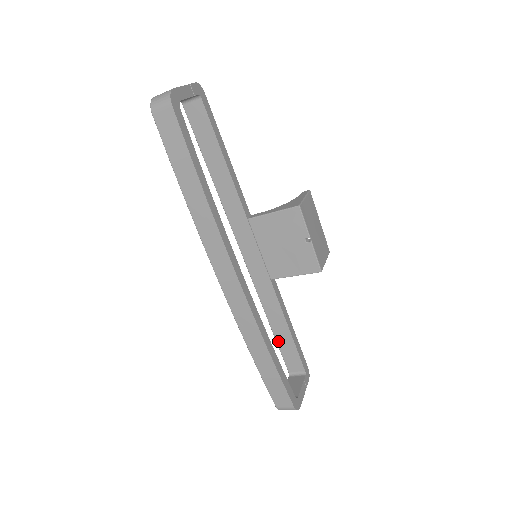
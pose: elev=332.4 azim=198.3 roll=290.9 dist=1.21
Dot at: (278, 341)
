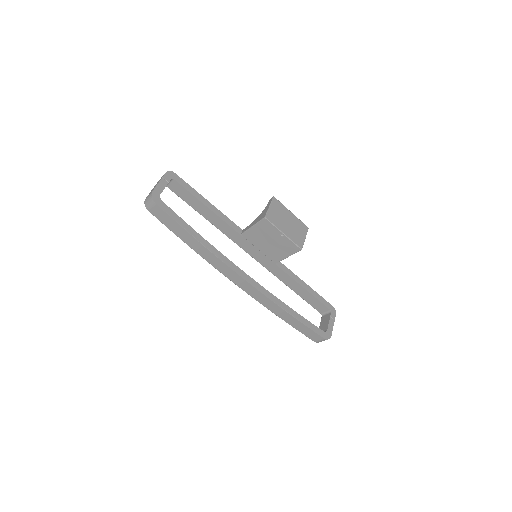
Dot at: (302, 297)
